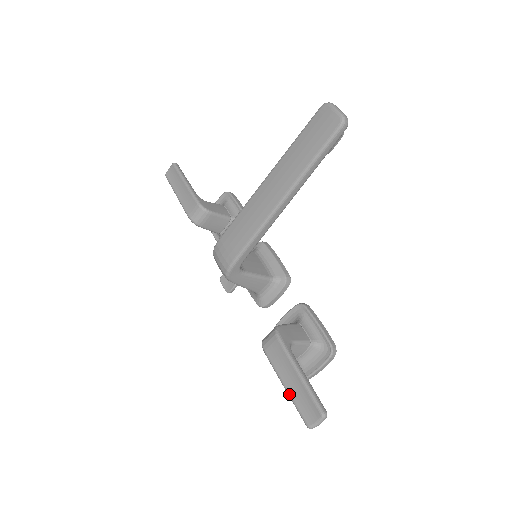
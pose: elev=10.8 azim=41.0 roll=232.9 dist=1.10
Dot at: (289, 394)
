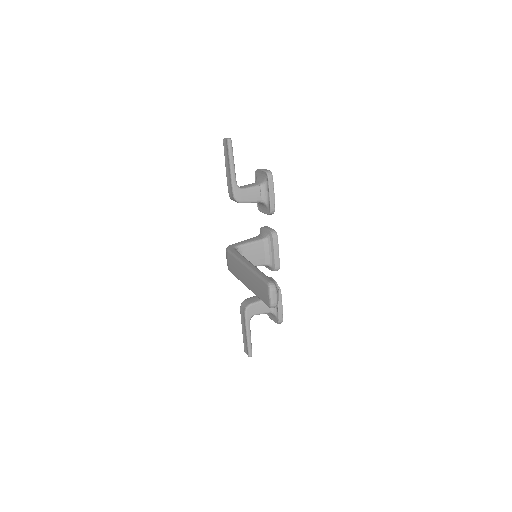
Dot at: (243, 335)
